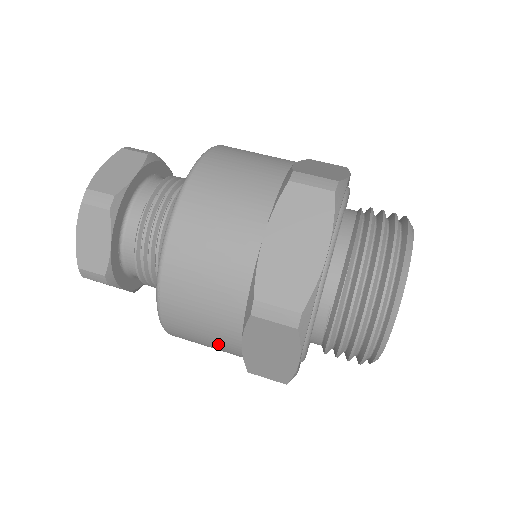
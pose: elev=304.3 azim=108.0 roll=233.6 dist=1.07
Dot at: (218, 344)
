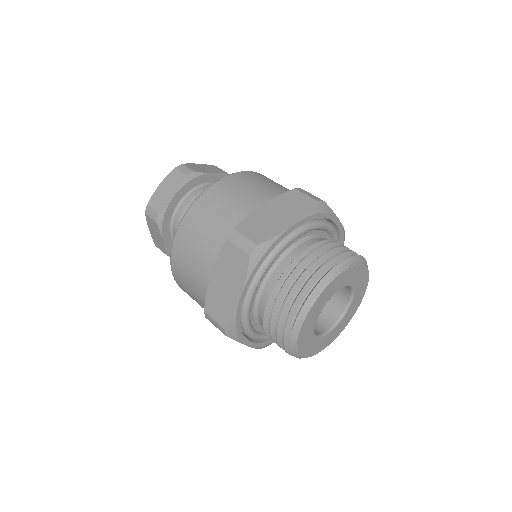
Dot at: occluded
